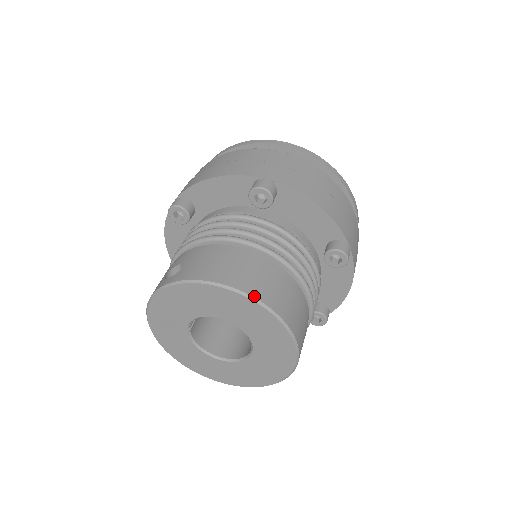
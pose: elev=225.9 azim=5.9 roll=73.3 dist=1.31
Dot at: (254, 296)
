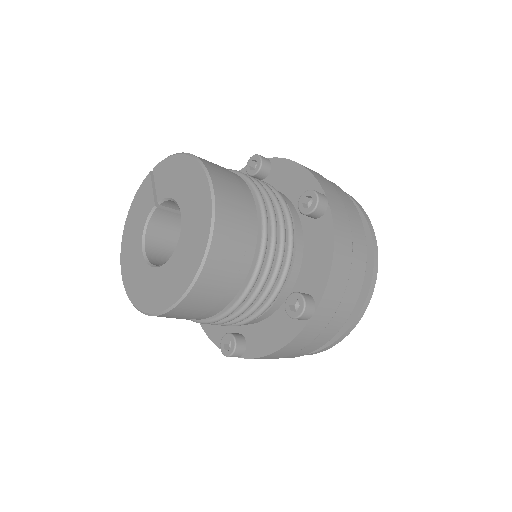
Dot at: (216, 214)
